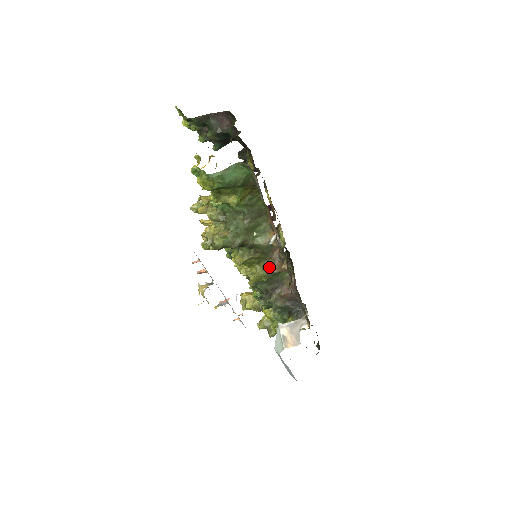
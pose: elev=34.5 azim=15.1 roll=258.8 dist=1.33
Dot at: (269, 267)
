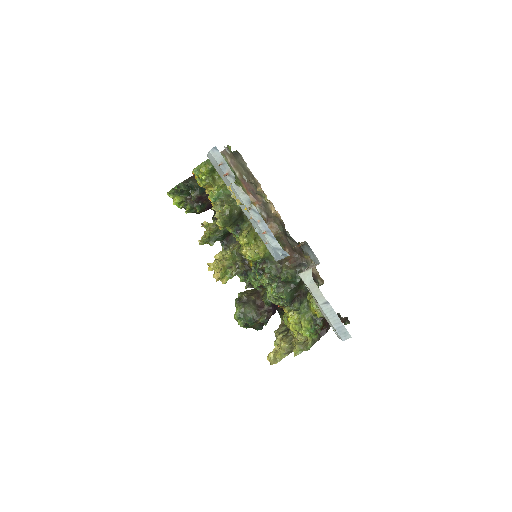
Dot at: occluded
